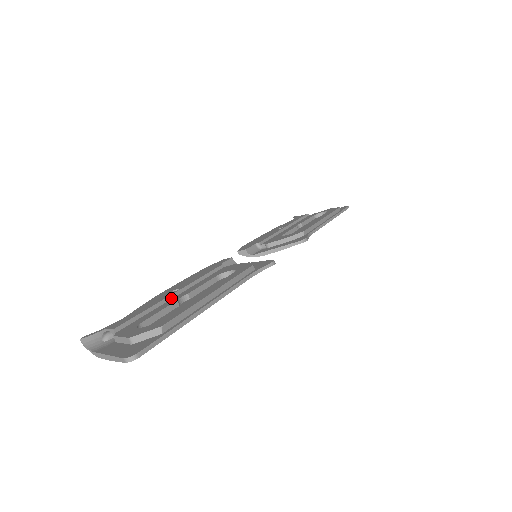
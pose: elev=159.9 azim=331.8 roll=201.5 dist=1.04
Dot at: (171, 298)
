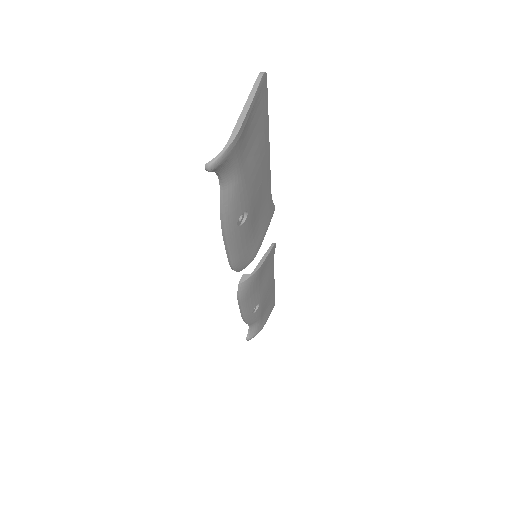
Dot at: occluded
